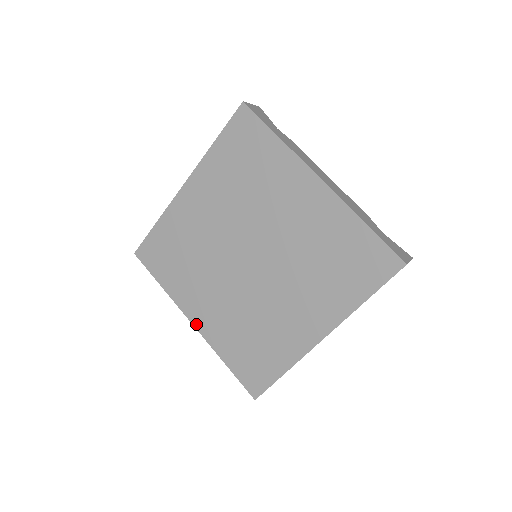
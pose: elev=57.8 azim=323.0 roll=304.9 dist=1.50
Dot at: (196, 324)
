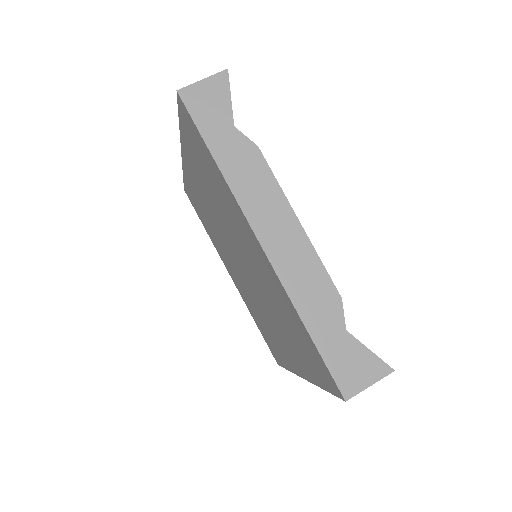
Dot at: (232, 279)
